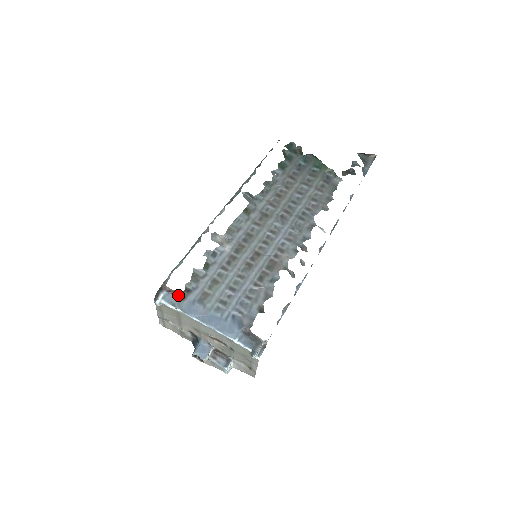
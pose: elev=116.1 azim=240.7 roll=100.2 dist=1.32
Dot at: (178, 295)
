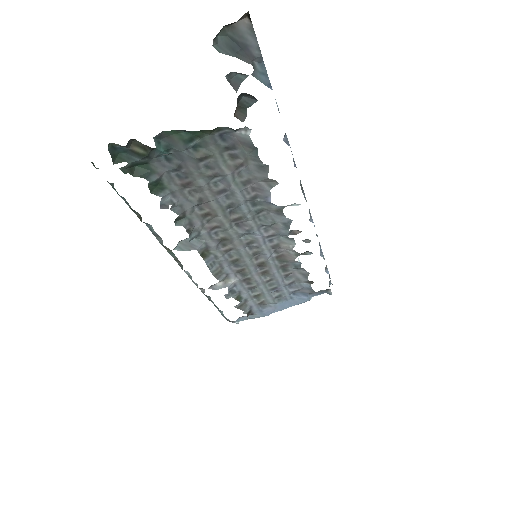
Dot at: occluded
